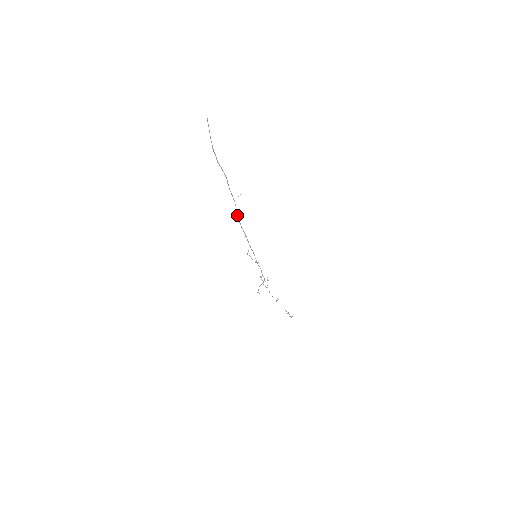
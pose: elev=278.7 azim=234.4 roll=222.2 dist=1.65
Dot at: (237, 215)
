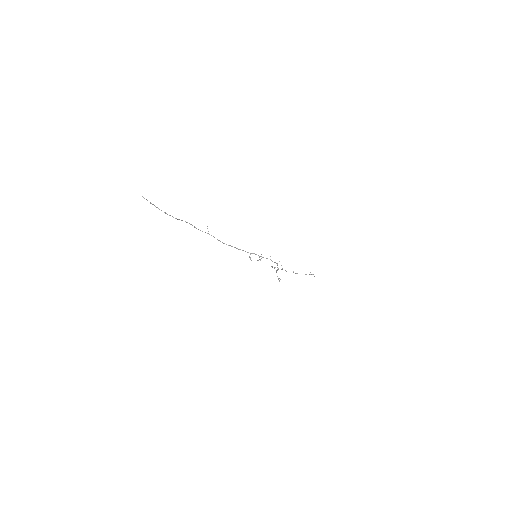
Dot at: occluded
